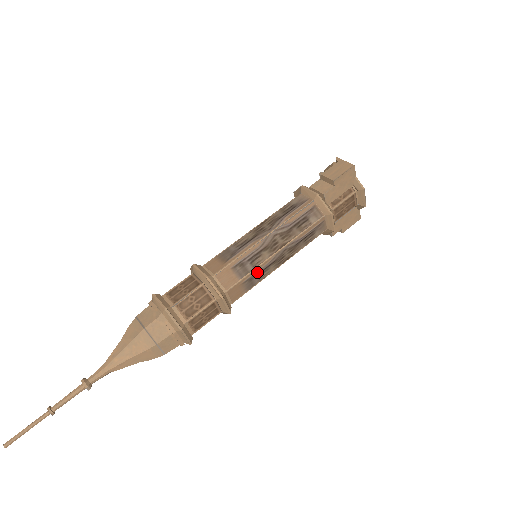
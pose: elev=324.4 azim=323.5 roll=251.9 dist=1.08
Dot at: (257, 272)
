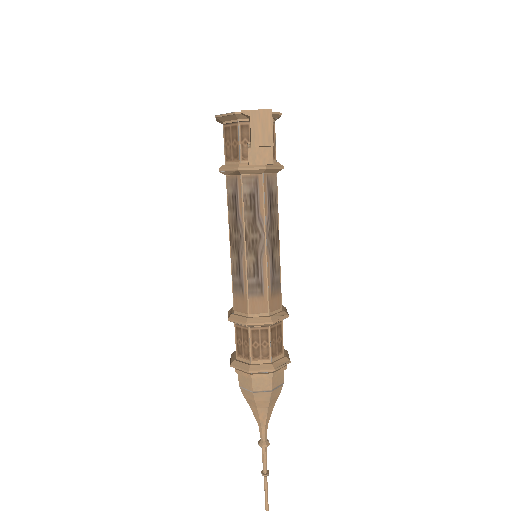
Dot at: (280, 270)
